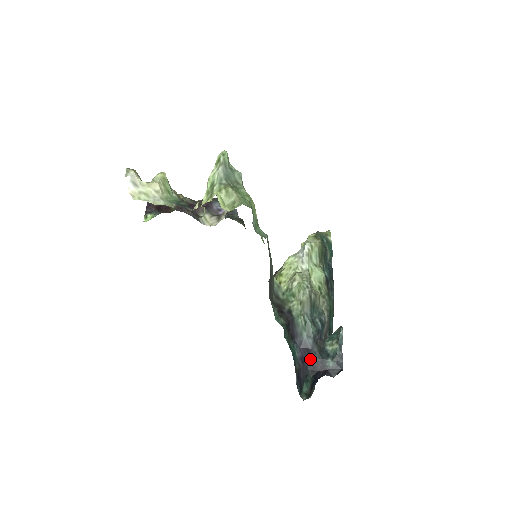
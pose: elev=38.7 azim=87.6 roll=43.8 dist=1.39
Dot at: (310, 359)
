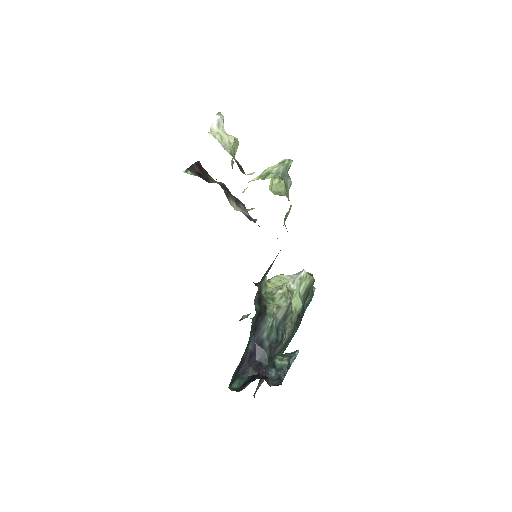
Dot at: (257, 359)
